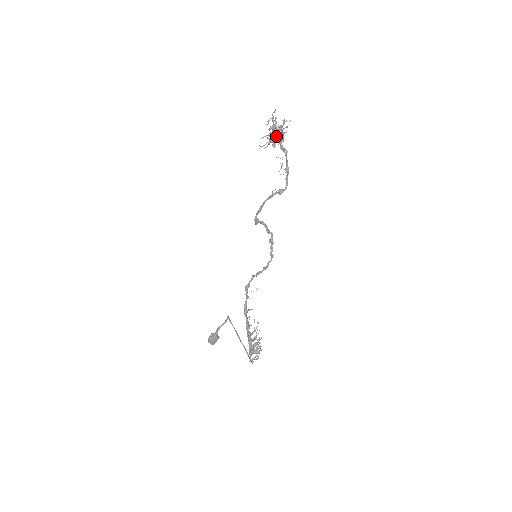
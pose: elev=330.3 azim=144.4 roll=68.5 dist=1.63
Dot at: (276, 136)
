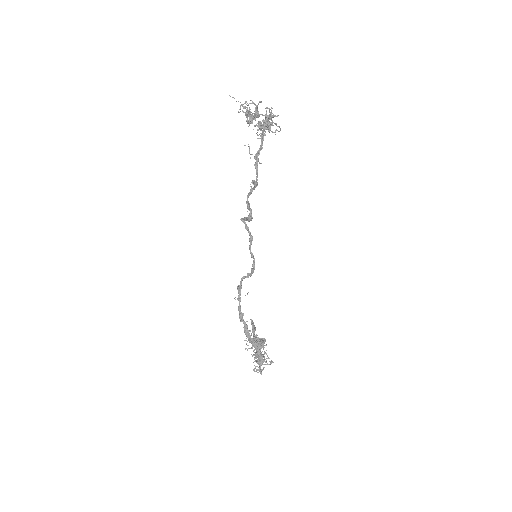
Dot at: occluded
